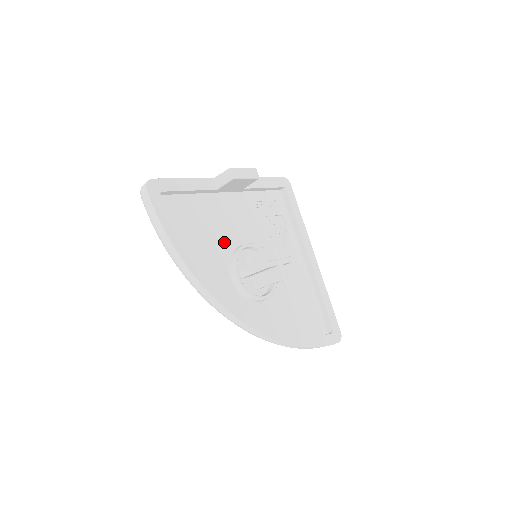
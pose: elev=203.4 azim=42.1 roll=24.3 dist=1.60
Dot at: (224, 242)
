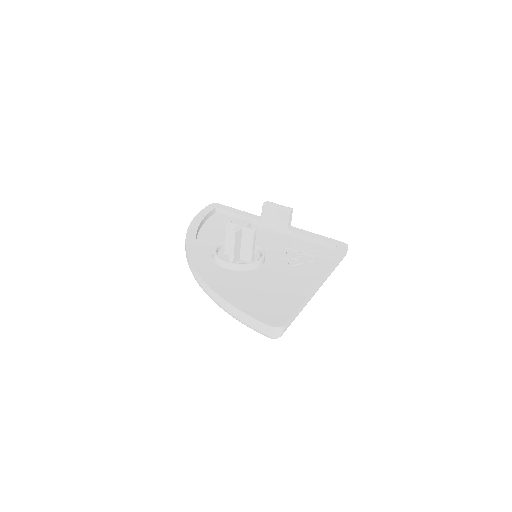
Dot at: occluded
